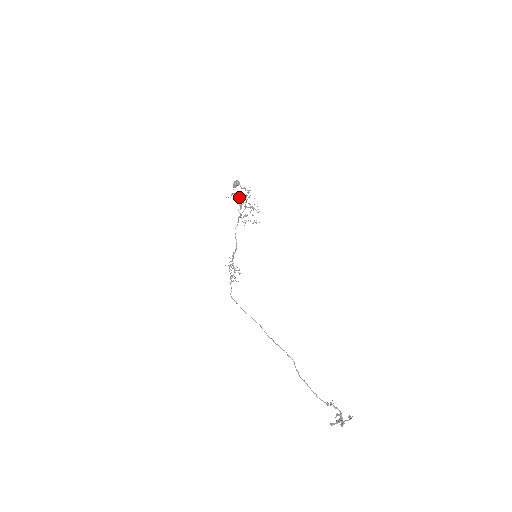
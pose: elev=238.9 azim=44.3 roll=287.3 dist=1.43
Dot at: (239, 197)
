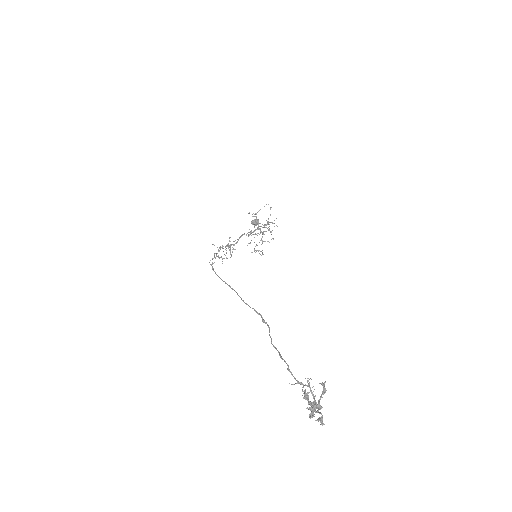
Dot at: occluded
